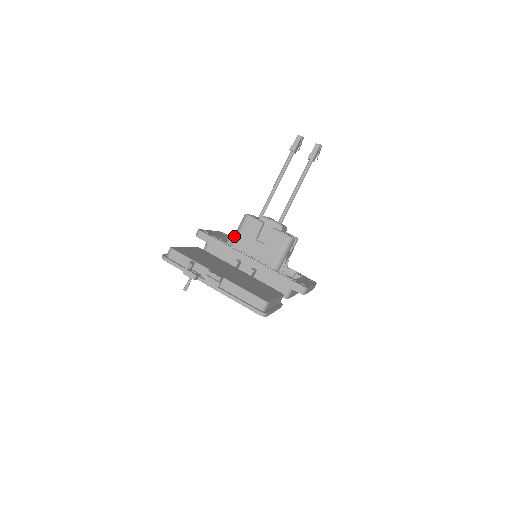
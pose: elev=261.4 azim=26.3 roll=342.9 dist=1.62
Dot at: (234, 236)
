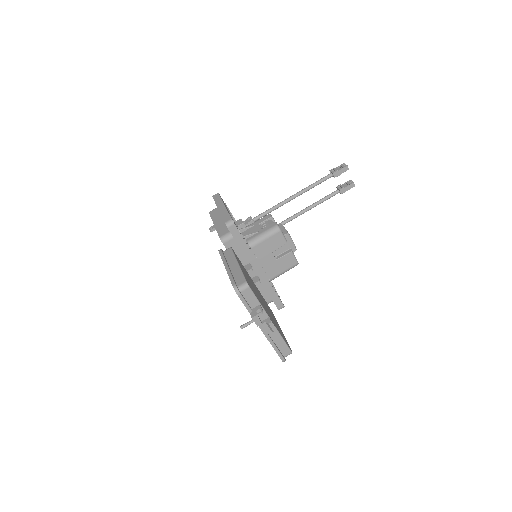
Dot at: (256, 239)
